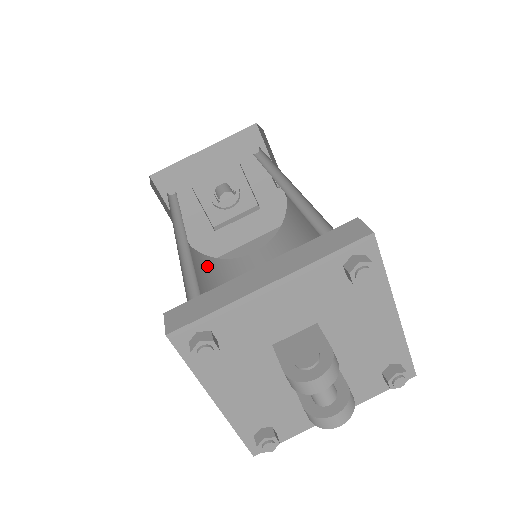
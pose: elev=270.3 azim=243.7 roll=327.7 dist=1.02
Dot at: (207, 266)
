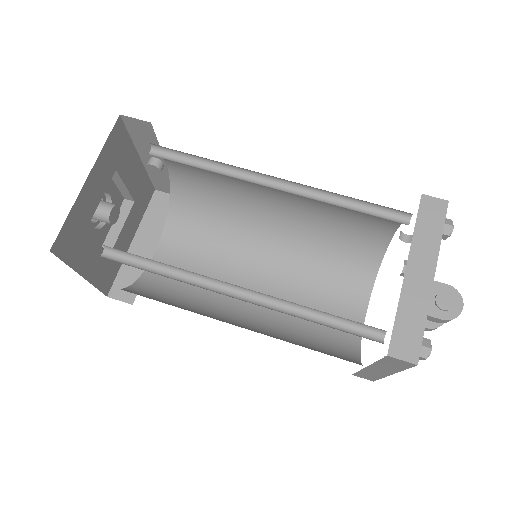
Dot at: (156, 294)
